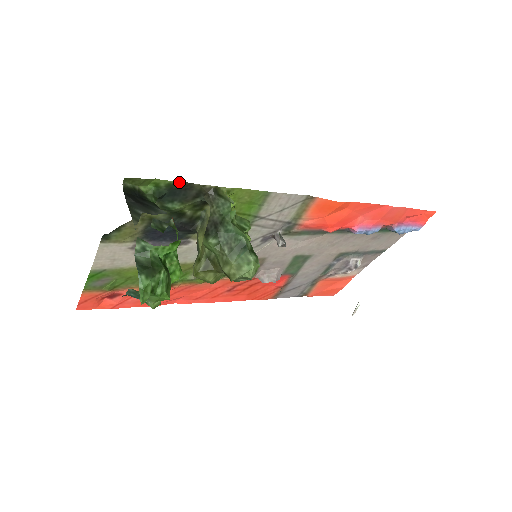
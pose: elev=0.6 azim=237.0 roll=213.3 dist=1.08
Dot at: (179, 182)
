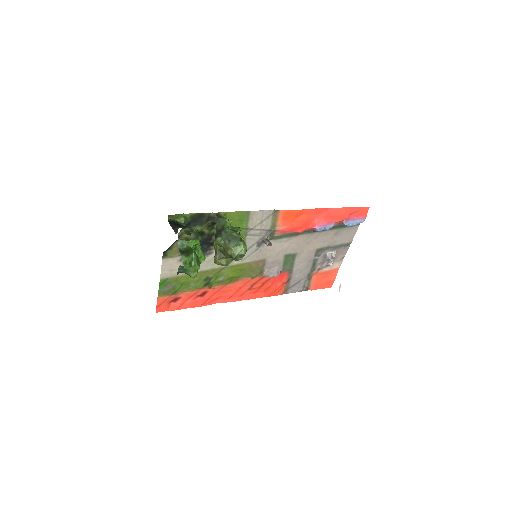
Dot at: (196, 213)
